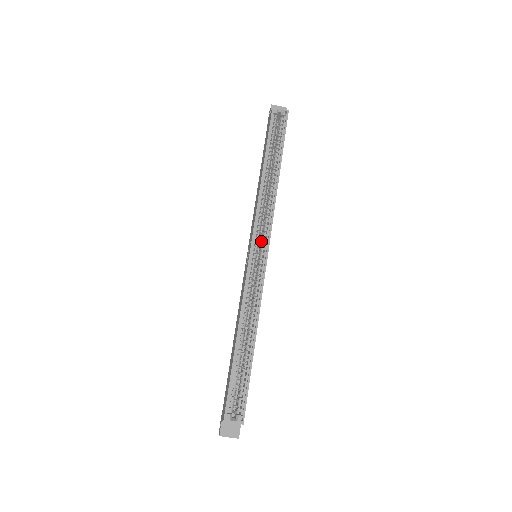
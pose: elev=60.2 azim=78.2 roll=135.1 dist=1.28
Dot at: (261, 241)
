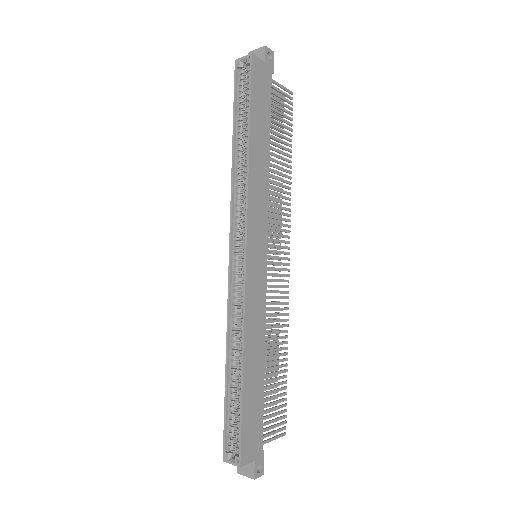
Dot at: (243, 240)
